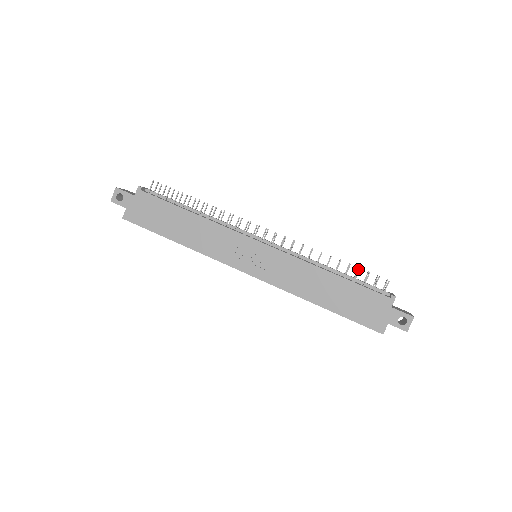
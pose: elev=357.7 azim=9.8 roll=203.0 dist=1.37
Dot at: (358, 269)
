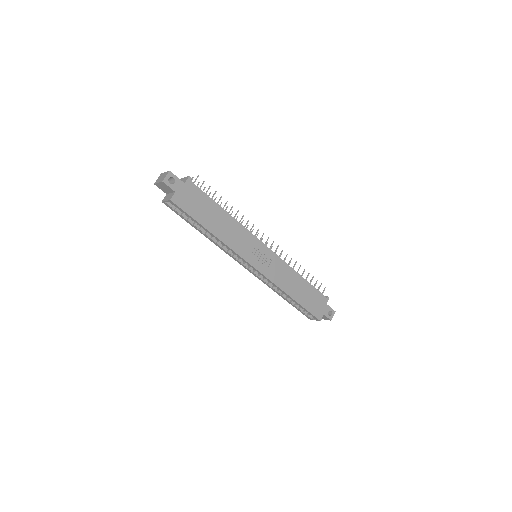
Dot at: occluded
